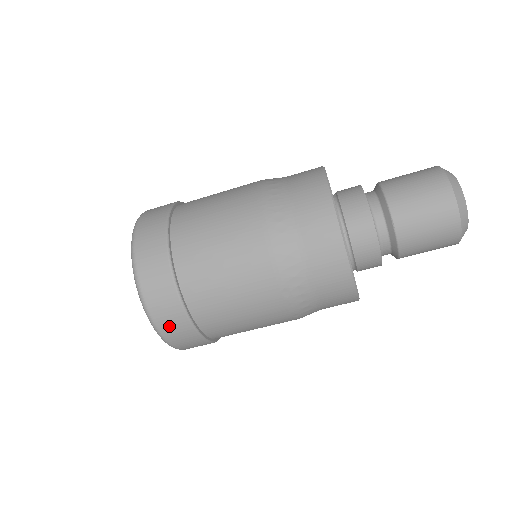
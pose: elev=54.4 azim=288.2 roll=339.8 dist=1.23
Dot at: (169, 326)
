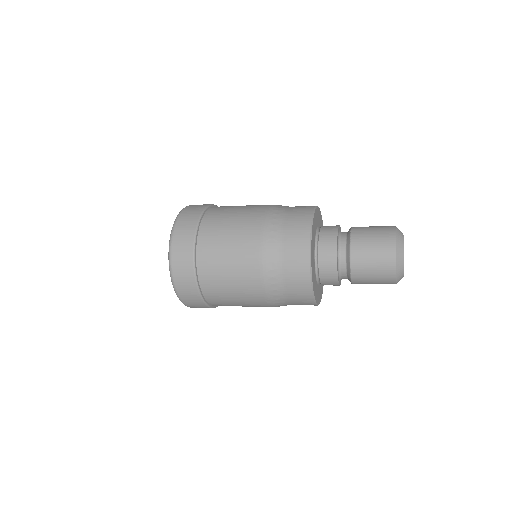
Dot at: (191, 303)
